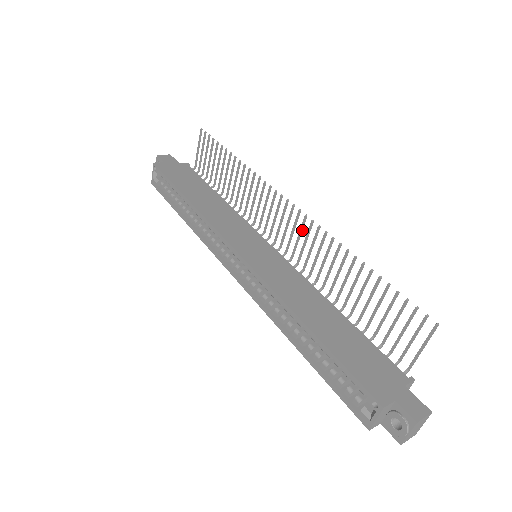
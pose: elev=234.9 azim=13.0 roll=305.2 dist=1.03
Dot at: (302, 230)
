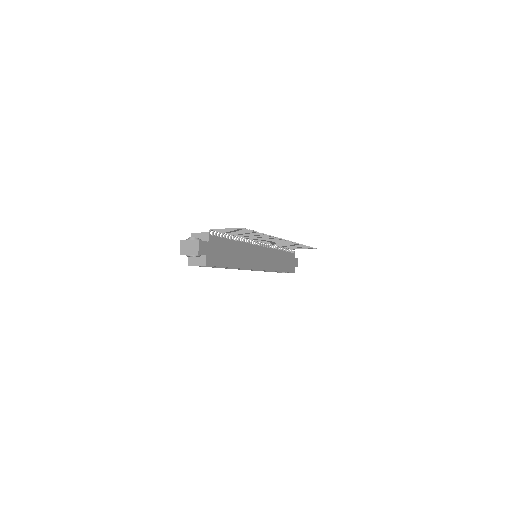
Dot at: (284, 242)
